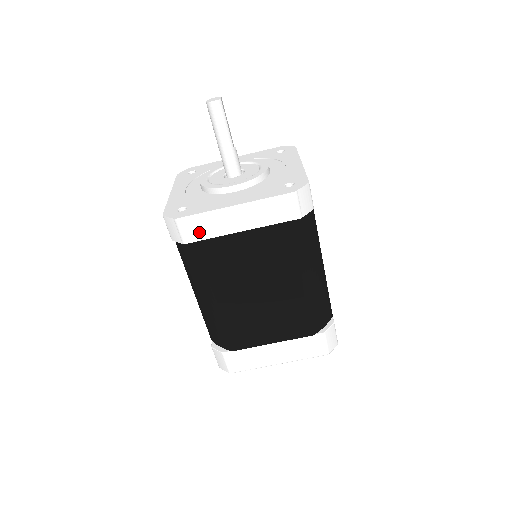
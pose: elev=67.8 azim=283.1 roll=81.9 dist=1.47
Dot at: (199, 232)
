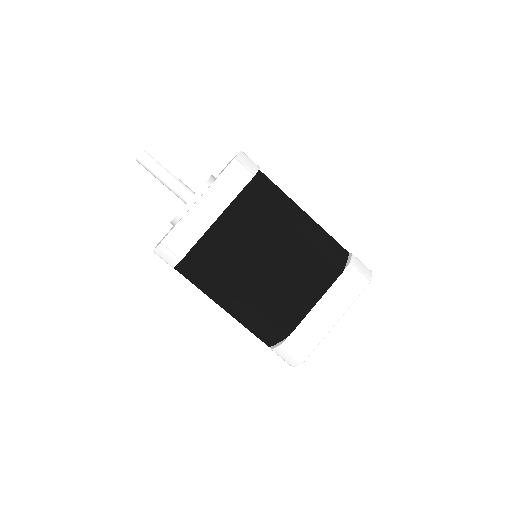
Dot at: (187, 240)
